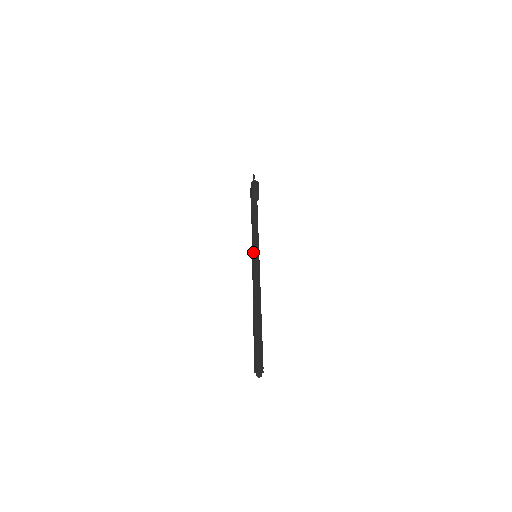
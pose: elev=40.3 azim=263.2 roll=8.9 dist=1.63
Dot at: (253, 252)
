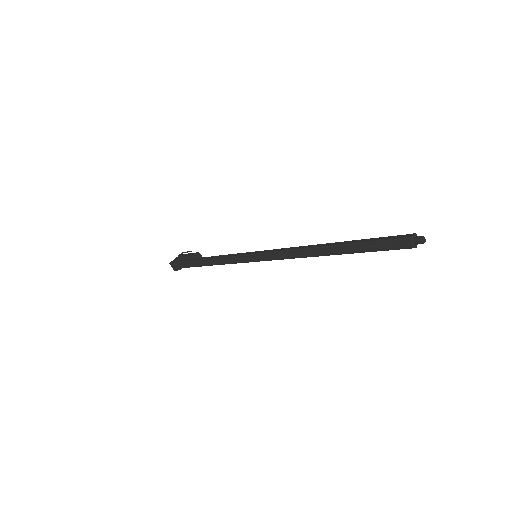
Dot at: occluded
